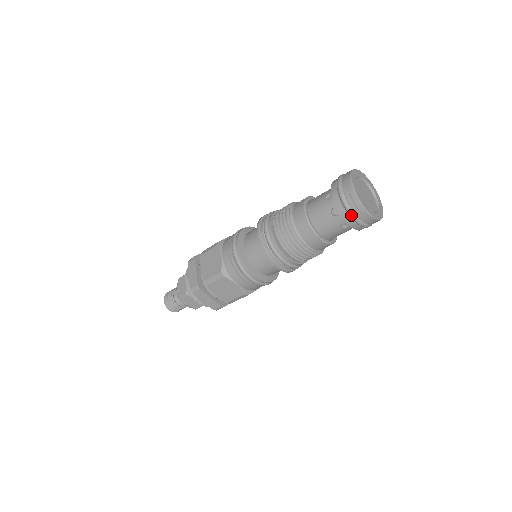
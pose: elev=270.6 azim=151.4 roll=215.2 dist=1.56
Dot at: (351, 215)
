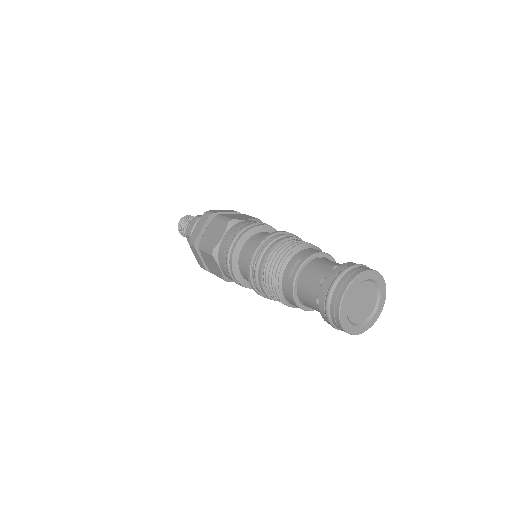
Dot at: occluded
